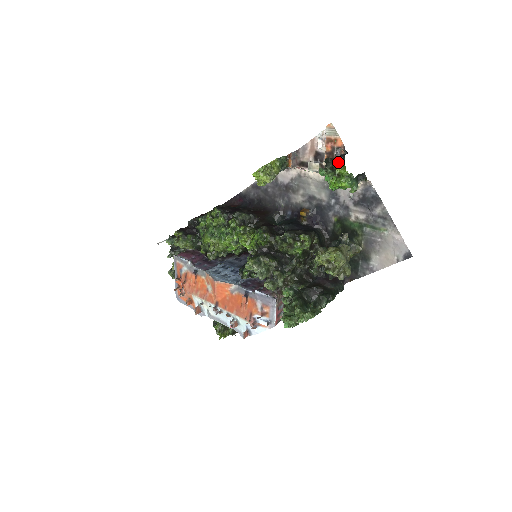
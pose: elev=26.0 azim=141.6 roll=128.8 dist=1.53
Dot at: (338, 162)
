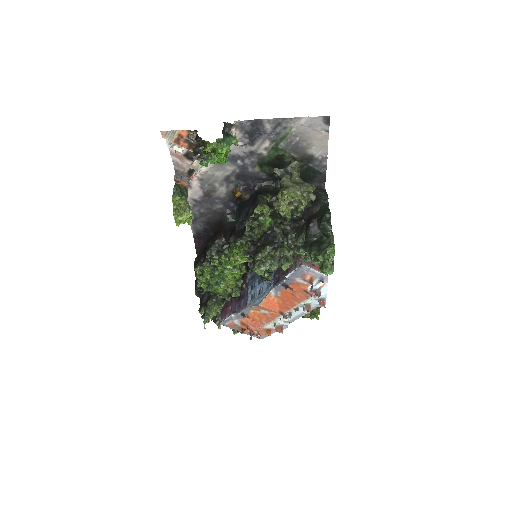
Dot at: occluded
